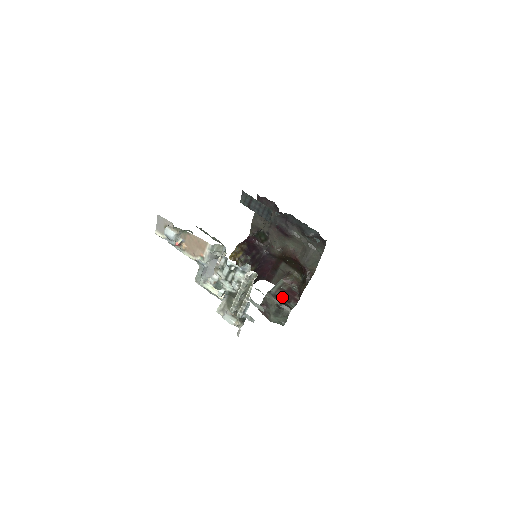
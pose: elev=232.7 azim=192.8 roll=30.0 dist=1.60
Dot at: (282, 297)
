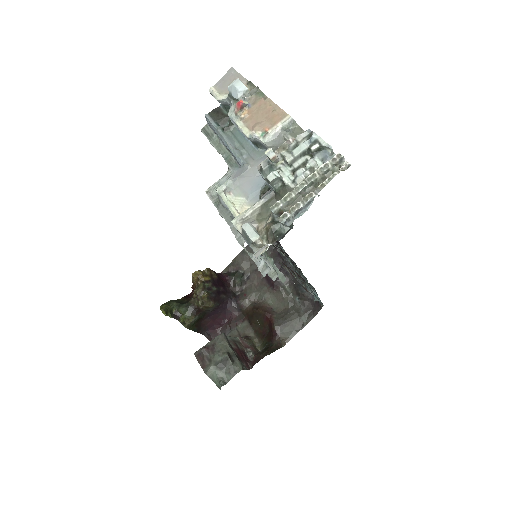
Dot at: (236, 350)
